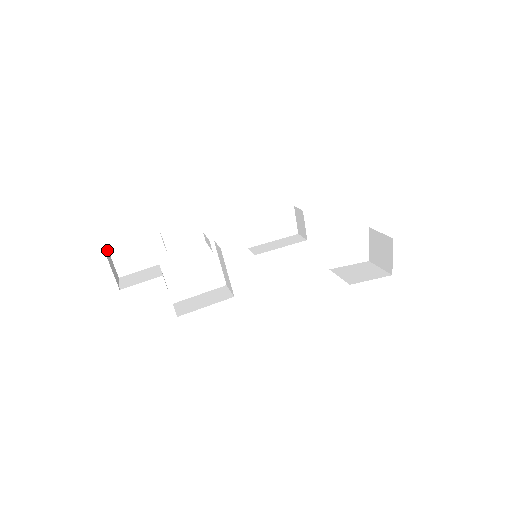
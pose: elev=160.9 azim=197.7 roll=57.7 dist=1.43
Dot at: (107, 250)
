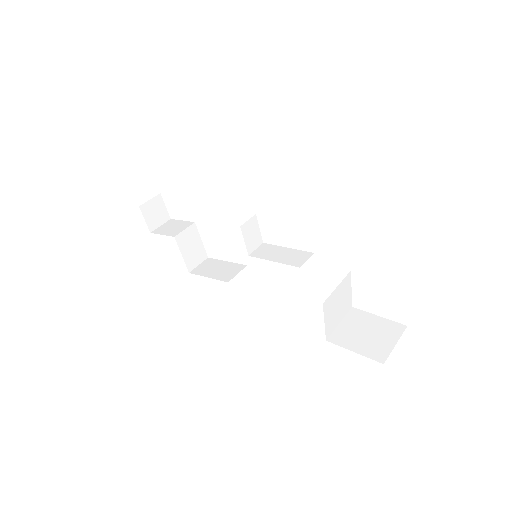
Dot at: (156, 196)
